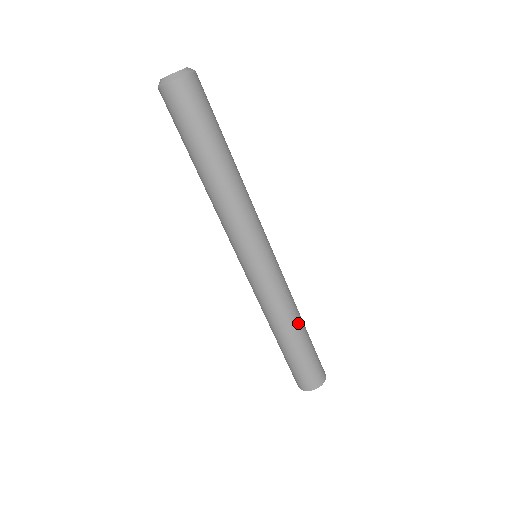
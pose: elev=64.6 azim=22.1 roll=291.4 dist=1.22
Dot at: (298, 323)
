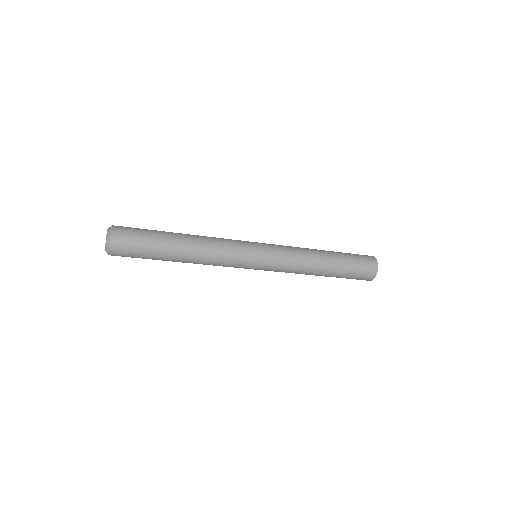
Dot at: (317, 274)
